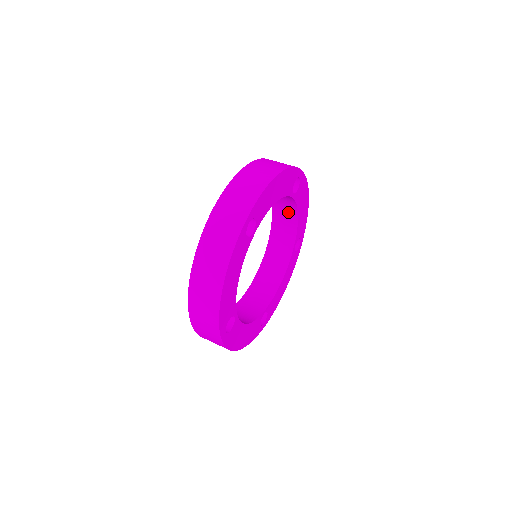
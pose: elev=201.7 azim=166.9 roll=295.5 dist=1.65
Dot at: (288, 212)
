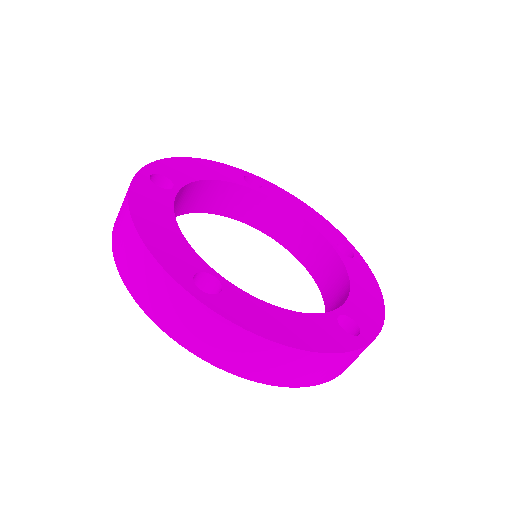
Dot at: (291, 225)
